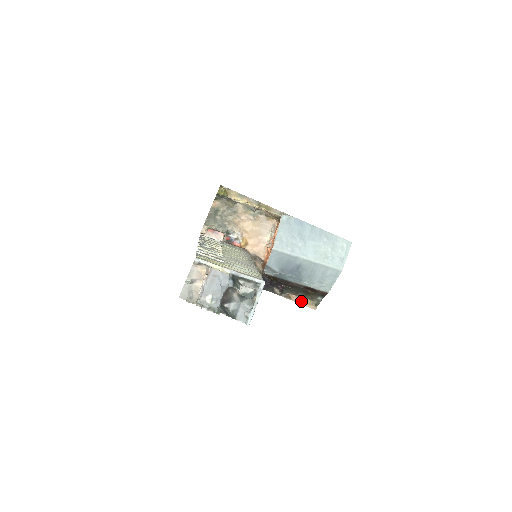
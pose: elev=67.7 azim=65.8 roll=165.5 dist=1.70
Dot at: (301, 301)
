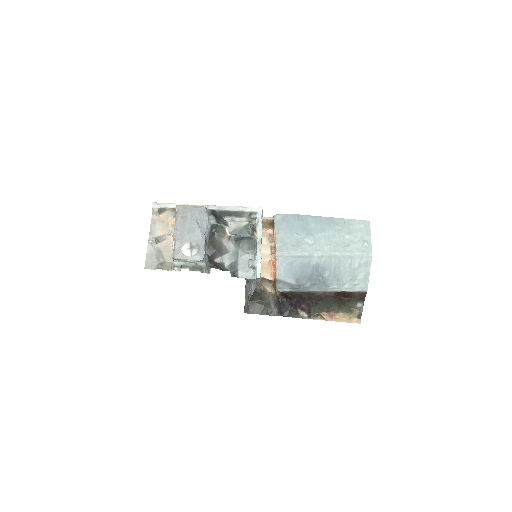
Dot at: (338, 318)
